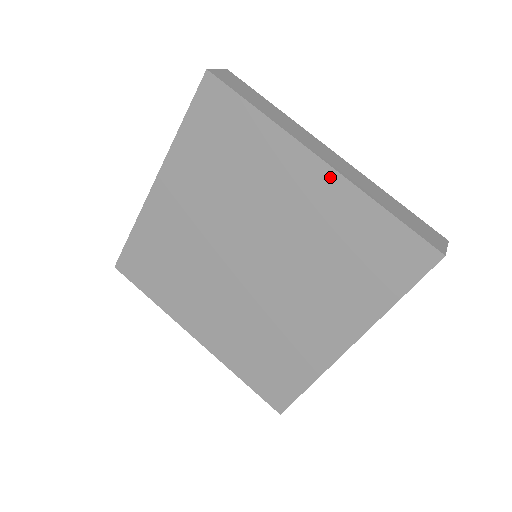
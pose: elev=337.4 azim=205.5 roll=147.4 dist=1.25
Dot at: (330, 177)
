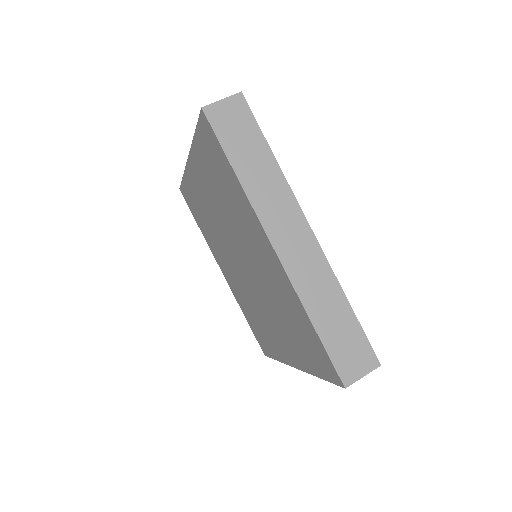
Dot at: (279, 266)
